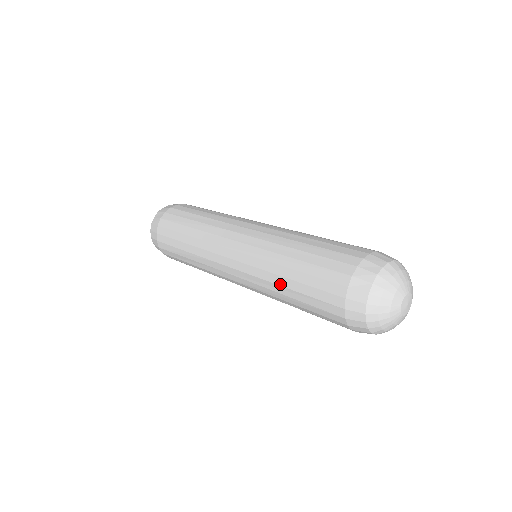
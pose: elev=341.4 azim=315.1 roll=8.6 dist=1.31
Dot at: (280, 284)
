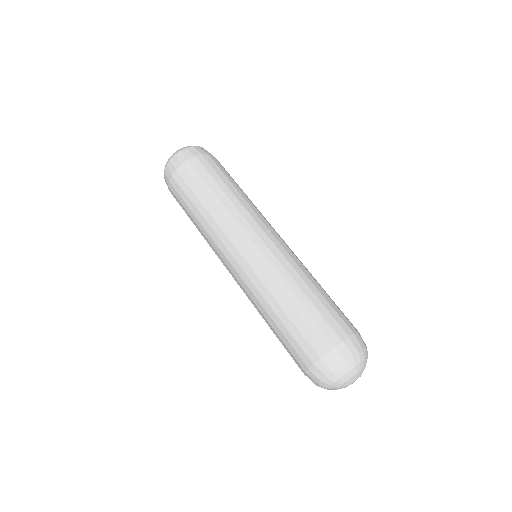
Dot at: occluded
